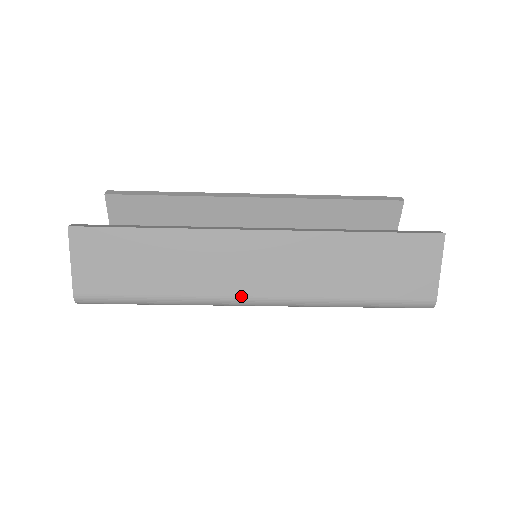
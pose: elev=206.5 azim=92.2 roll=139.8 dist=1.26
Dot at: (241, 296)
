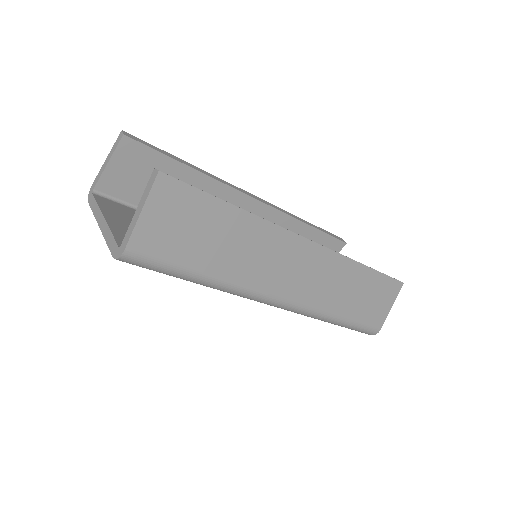
Dot at: (272, 294)
